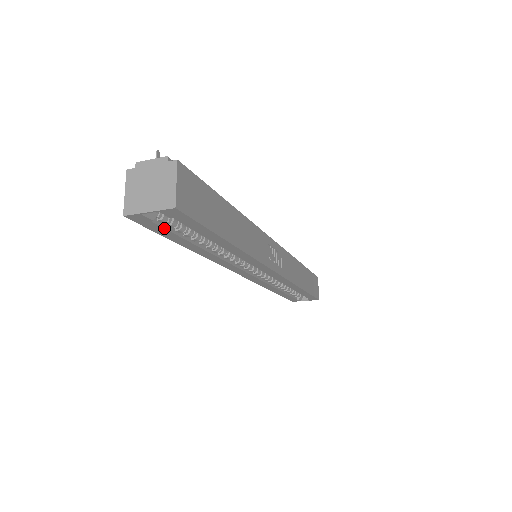
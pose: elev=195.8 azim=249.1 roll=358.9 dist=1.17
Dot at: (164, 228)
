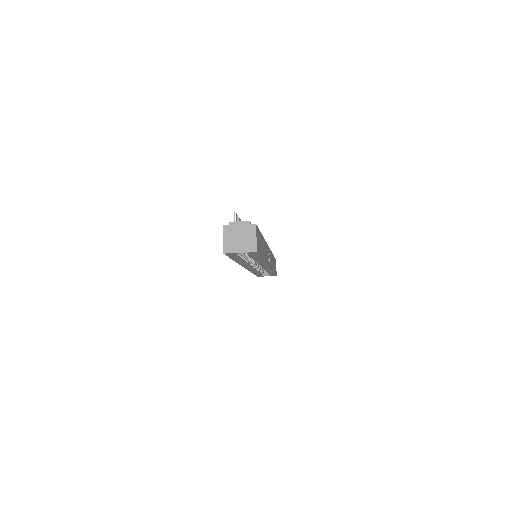
Dot at: (237, 256)
